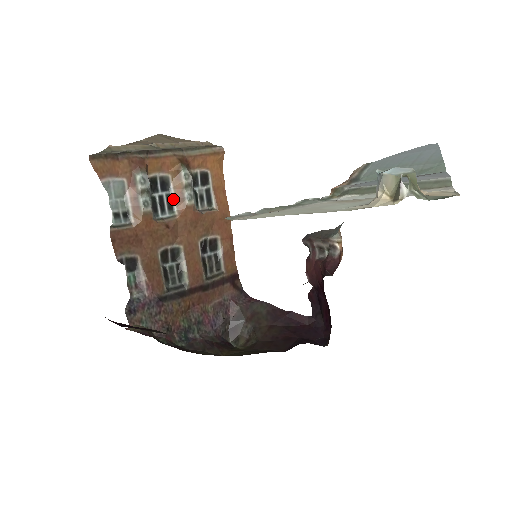
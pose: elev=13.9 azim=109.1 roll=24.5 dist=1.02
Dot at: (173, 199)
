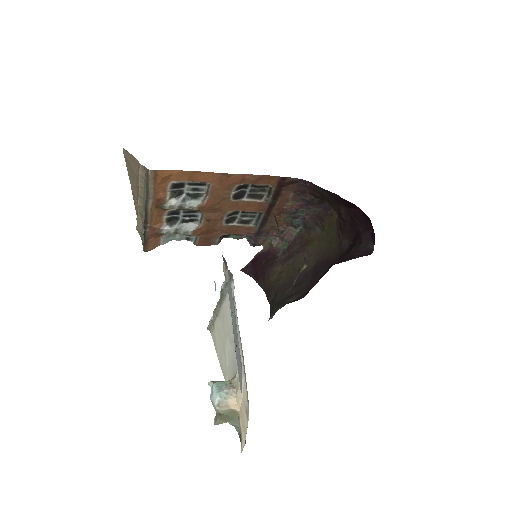
Dot at: (188, 210)
